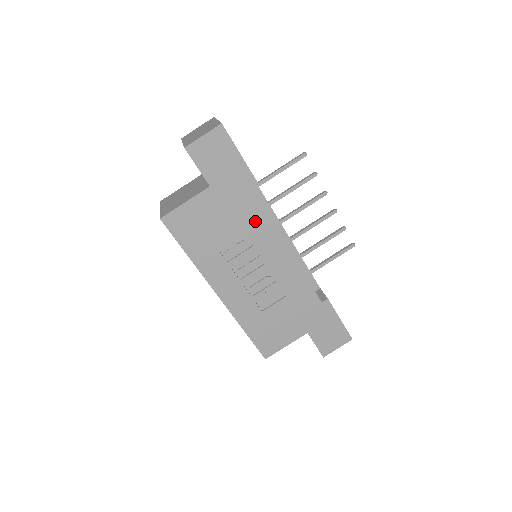
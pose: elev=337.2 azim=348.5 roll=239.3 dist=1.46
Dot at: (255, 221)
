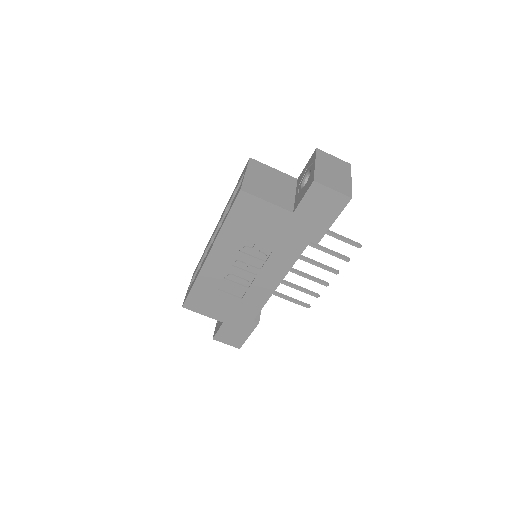
Dot at: (286, 255)
